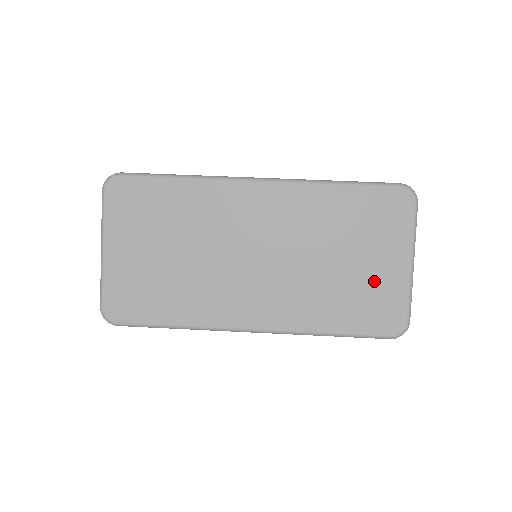
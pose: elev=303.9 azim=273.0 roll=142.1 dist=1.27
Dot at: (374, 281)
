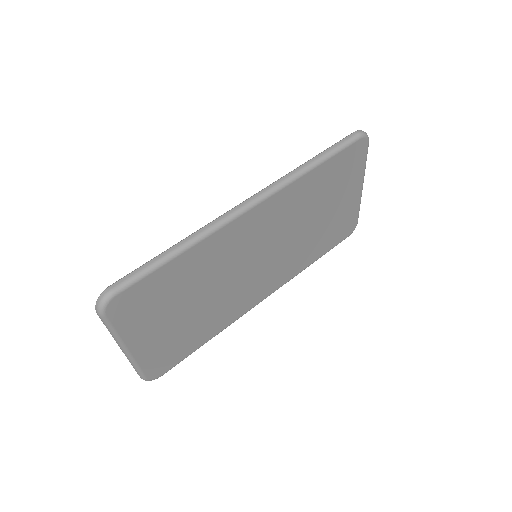
Dot at: (340, 214)
